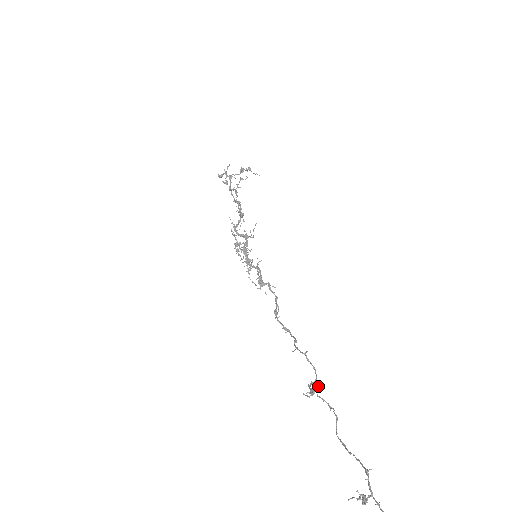
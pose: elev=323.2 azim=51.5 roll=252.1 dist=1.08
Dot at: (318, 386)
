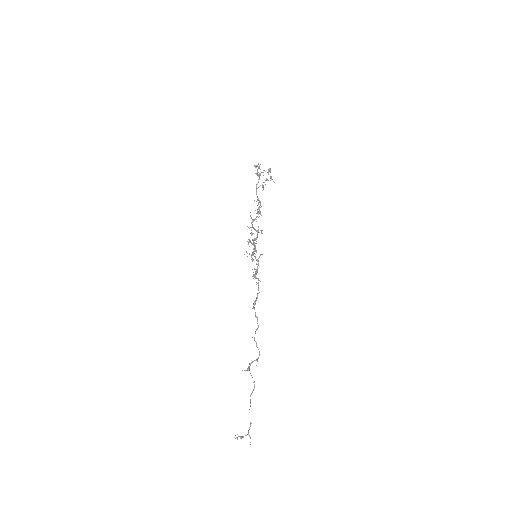
Dot at: occluded
